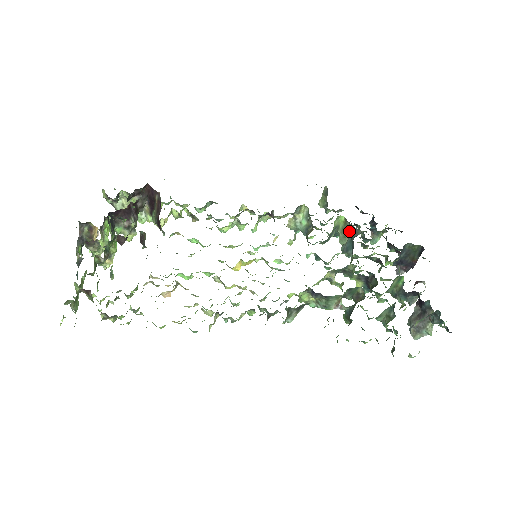
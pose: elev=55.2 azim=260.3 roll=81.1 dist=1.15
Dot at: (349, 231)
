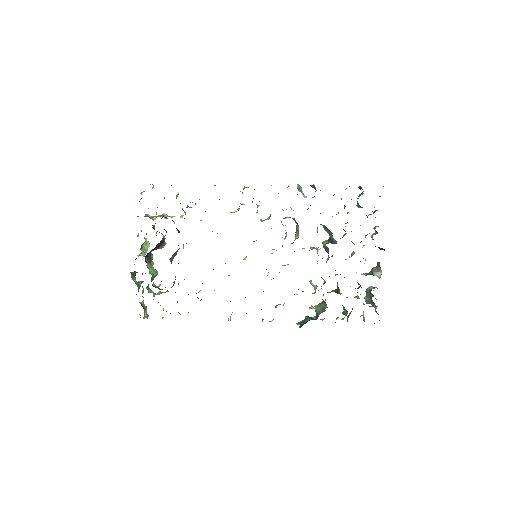
Dot at: (329, 231)
